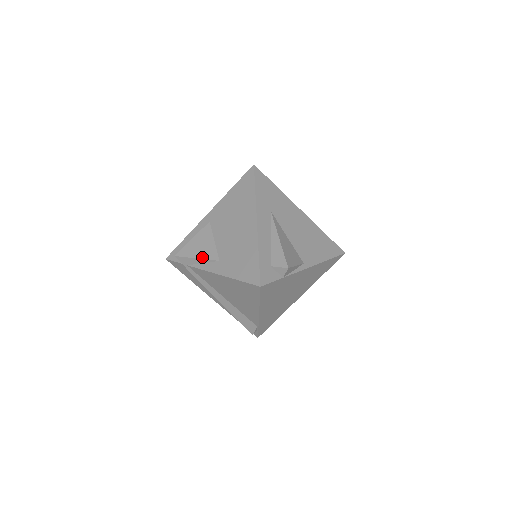
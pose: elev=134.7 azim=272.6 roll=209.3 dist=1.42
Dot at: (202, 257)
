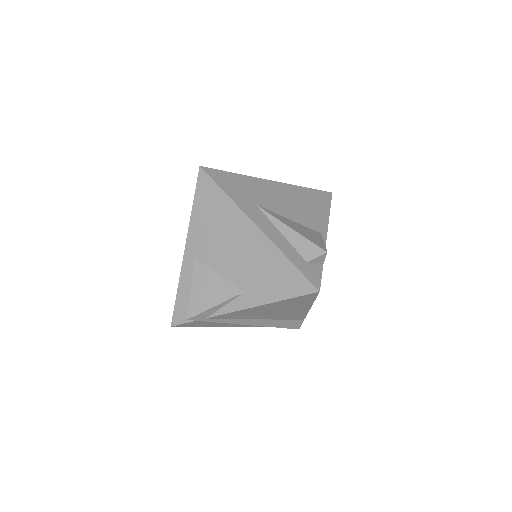
Dot at: (221, 301)
